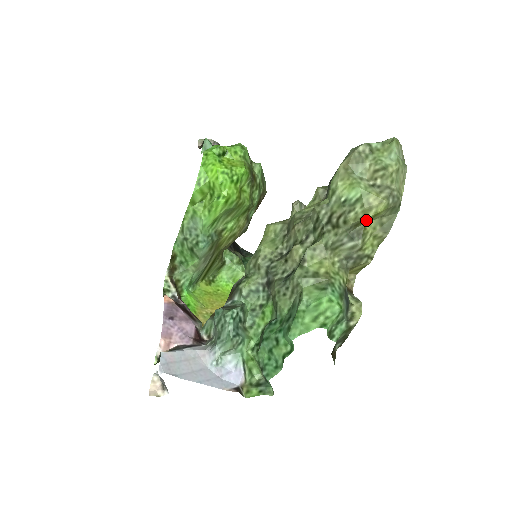
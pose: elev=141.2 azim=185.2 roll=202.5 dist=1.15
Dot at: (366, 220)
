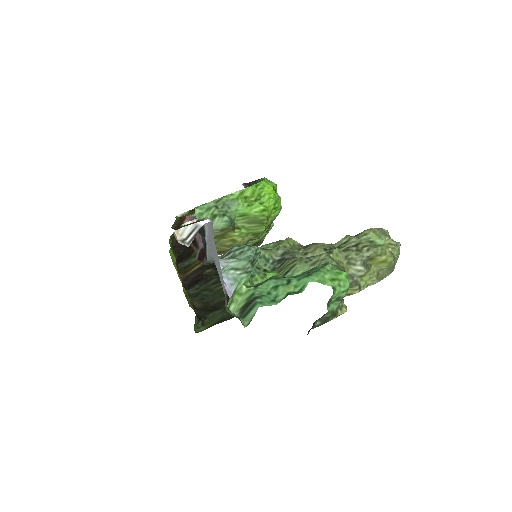
Dot at: (377, 260)
